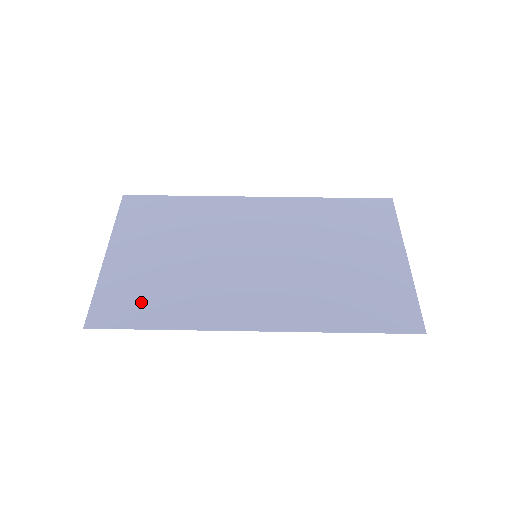
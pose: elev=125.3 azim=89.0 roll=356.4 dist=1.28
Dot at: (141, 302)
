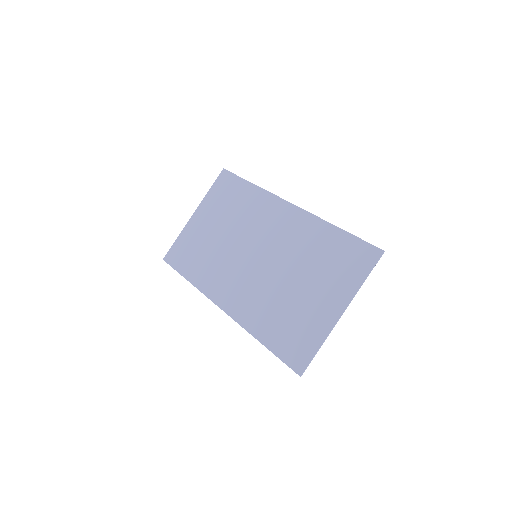
Dot at: (189, 257)
